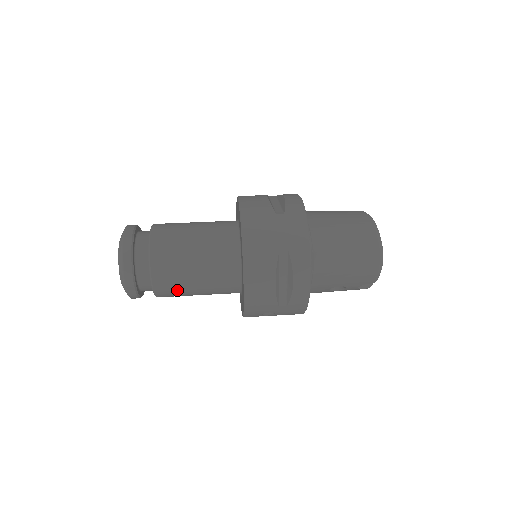
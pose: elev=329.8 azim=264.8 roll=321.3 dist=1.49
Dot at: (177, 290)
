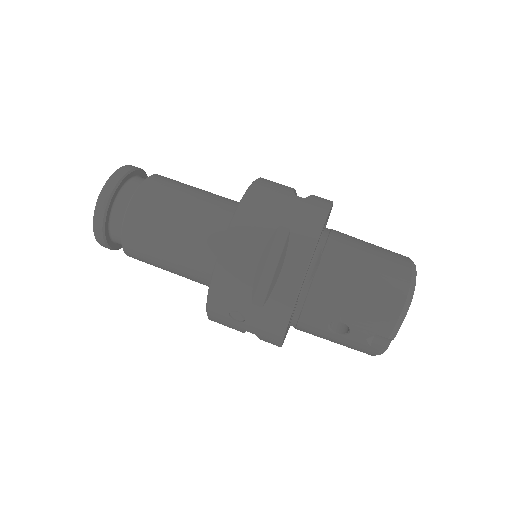
Dot at: (147, 244)
